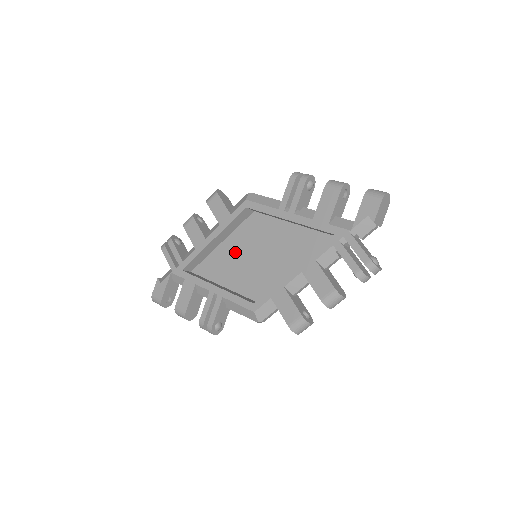
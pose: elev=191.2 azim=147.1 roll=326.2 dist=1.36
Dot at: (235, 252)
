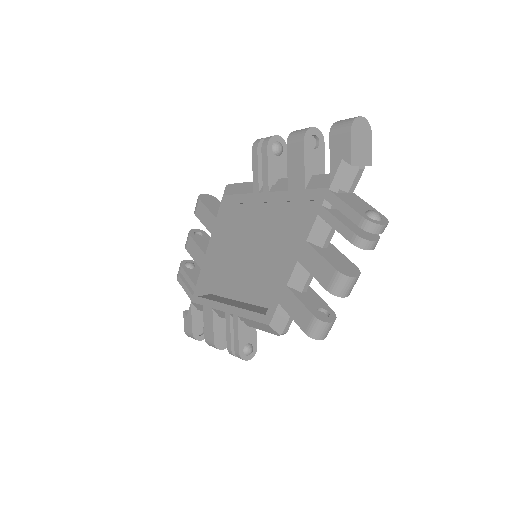
Dot at: (239, 258)
